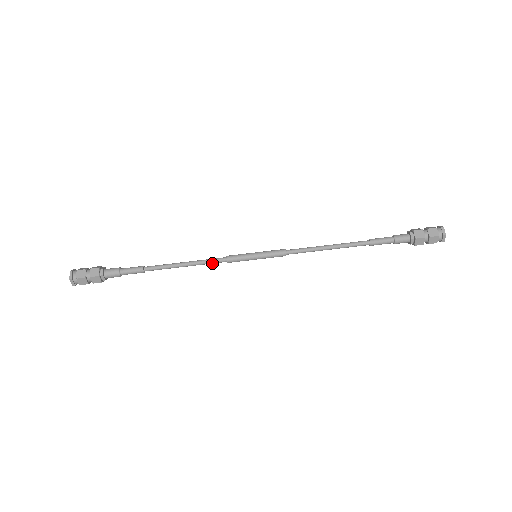
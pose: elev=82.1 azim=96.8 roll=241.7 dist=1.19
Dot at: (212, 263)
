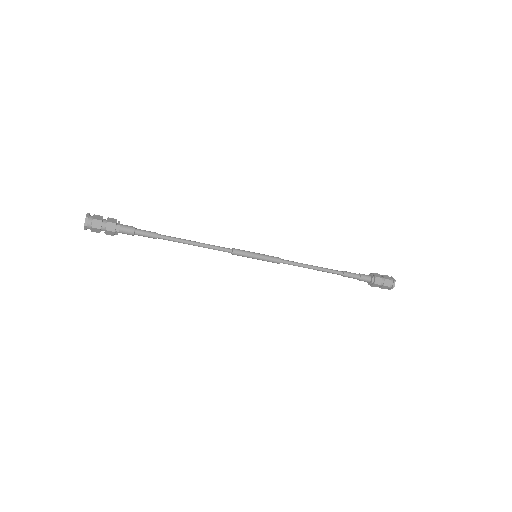
Dot at: (218, 249)
